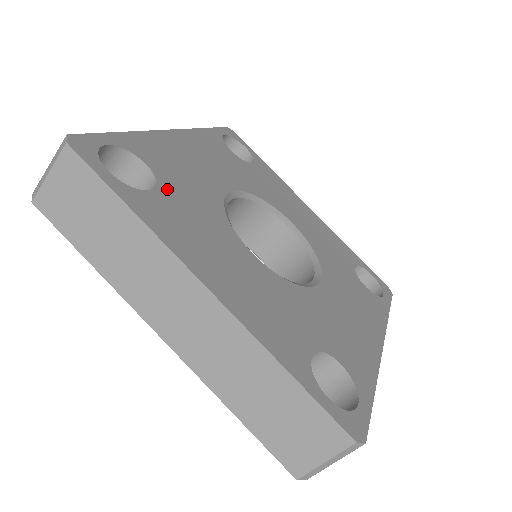
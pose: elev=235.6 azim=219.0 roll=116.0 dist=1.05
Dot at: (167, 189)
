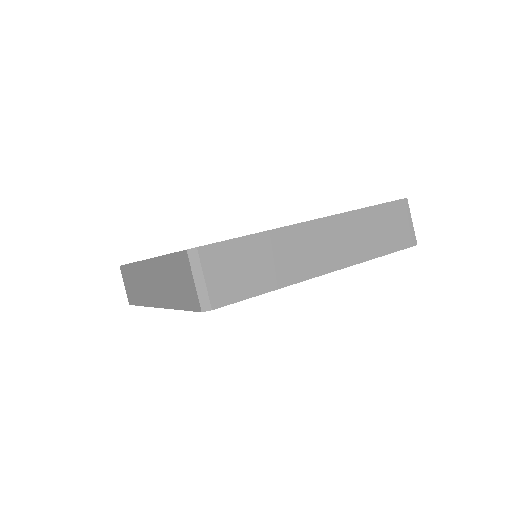
Dot at: occluded
